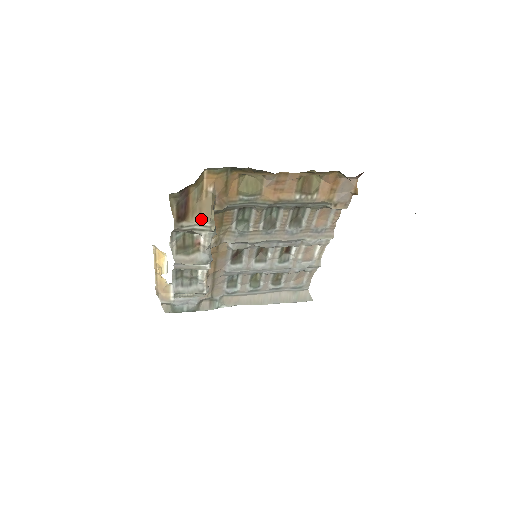
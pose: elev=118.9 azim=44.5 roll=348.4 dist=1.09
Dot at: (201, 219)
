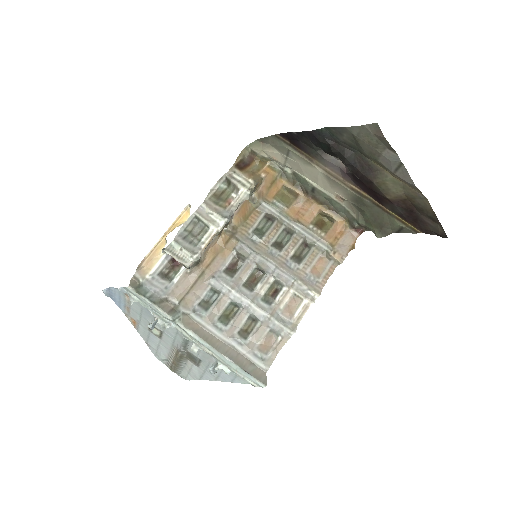
Dot at: (249, 177)
